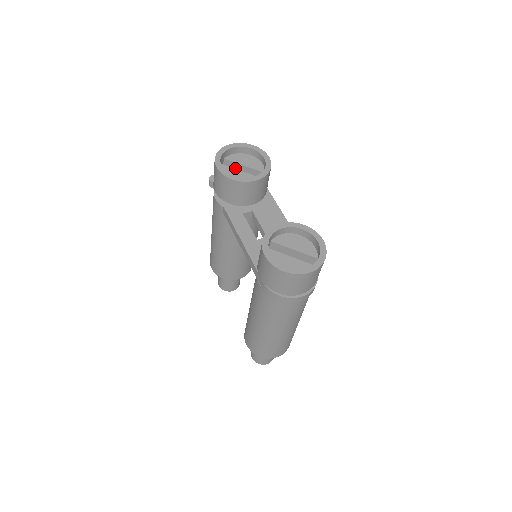
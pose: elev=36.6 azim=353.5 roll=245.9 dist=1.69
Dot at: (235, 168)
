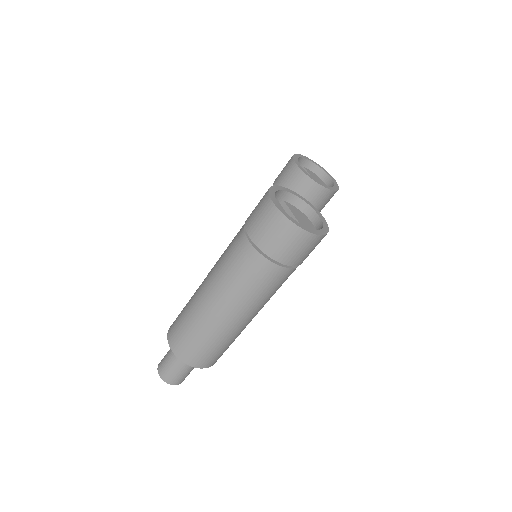
Dot at: occluded
